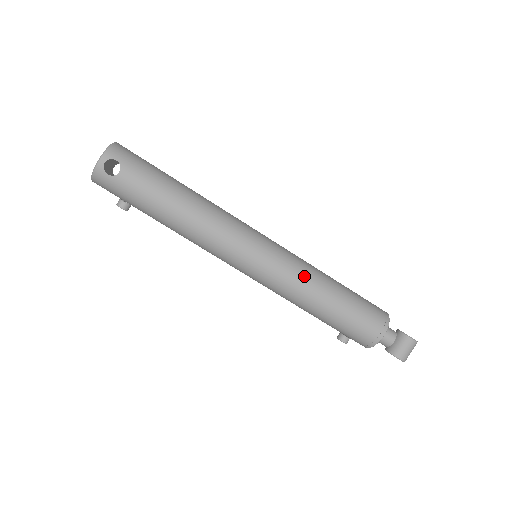
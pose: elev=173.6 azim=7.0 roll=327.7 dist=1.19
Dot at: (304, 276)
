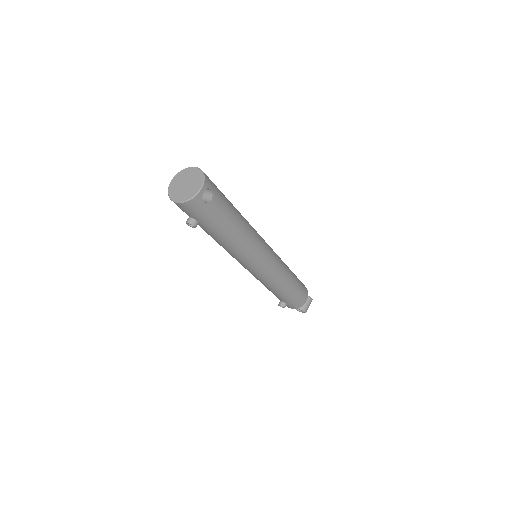
Dot at: (284, 269)
